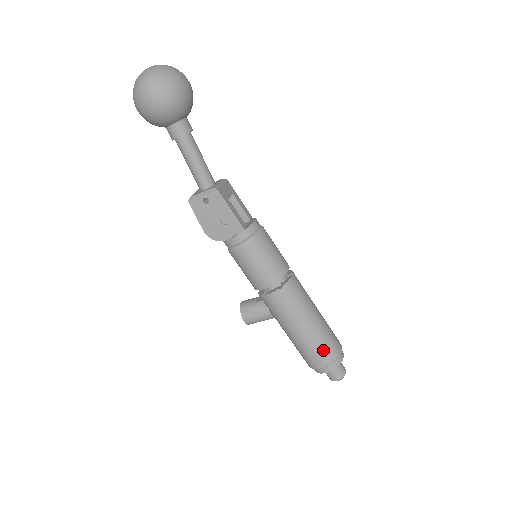
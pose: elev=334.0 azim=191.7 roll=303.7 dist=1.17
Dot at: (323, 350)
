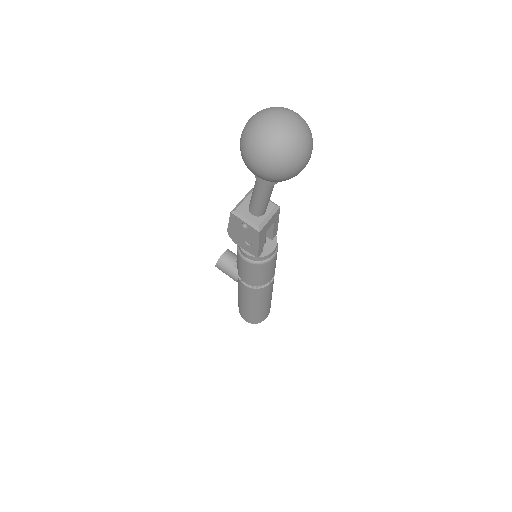
Dot at: (253, 317)
